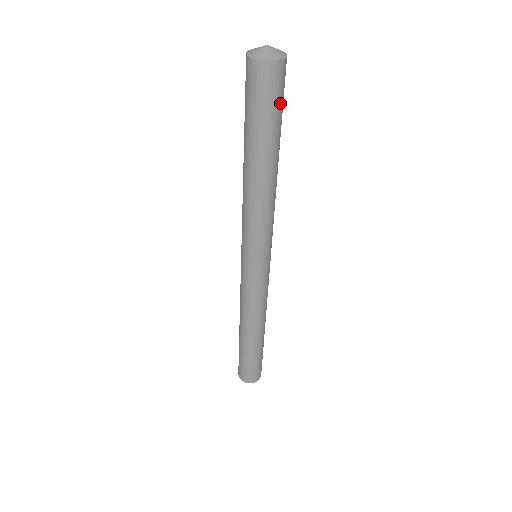
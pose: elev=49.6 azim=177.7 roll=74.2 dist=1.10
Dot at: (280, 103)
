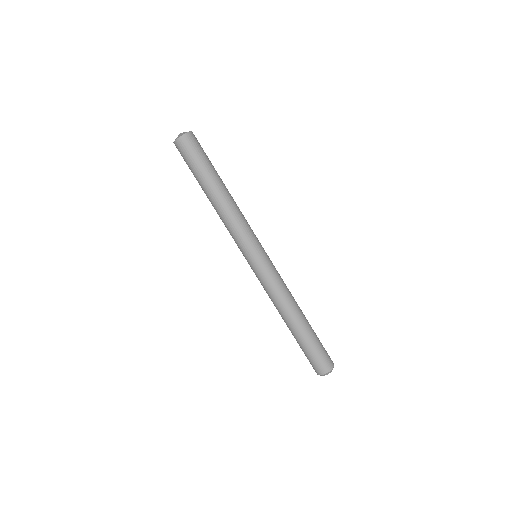
Dot at: (200, 154)
